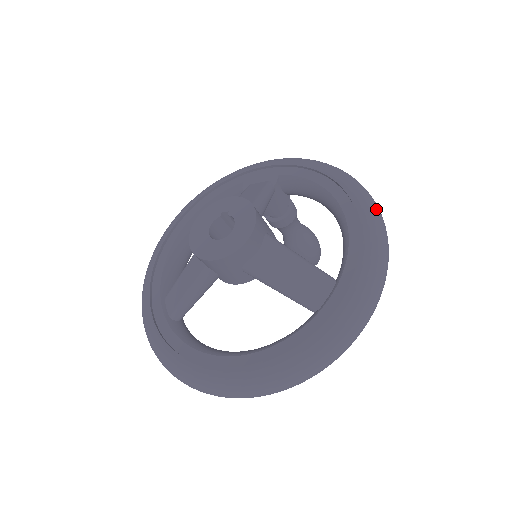
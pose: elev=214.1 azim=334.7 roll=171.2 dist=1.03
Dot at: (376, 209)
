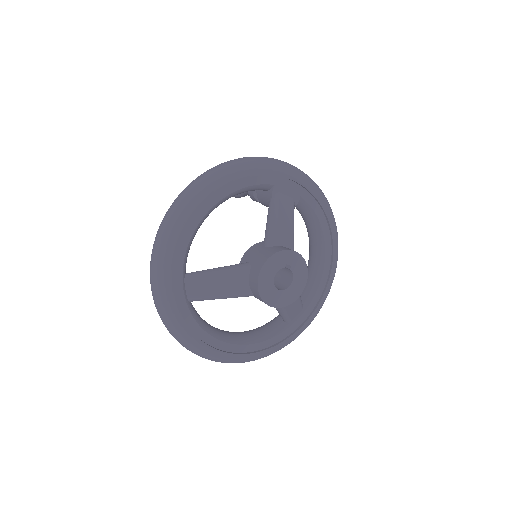
Dot at: occluded
